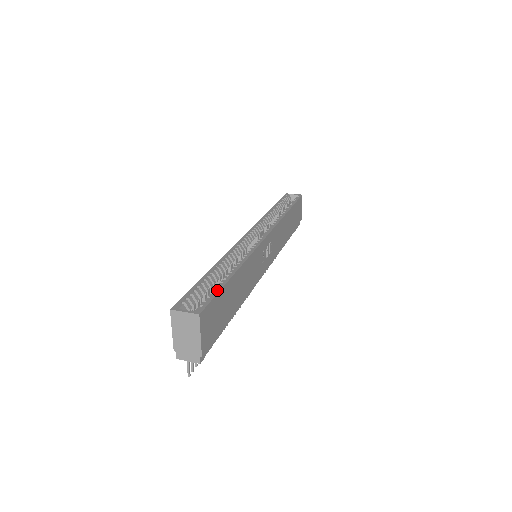
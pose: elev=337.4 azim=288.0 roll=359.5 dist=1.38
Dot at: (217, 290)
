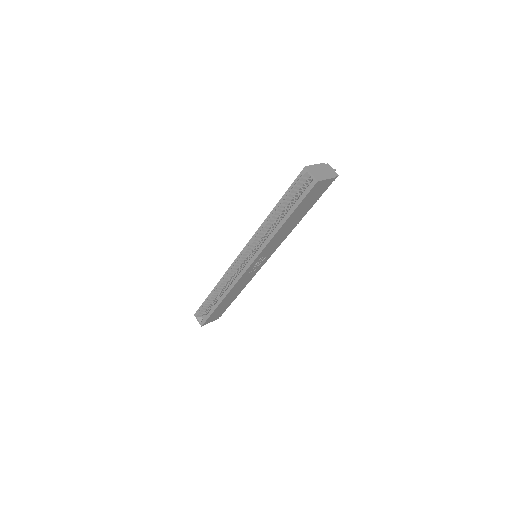
Dot at: (210, 314)
